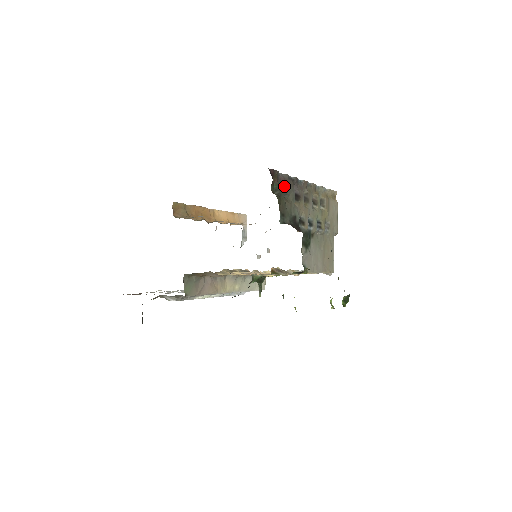
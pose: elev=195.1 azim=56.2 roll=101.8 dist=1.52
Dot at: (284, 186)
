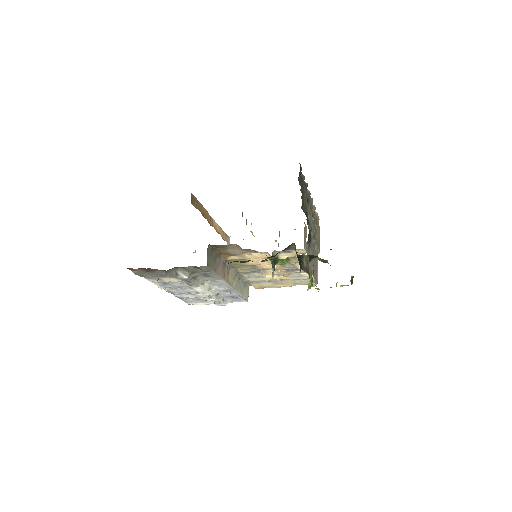
Dot at: occluded
